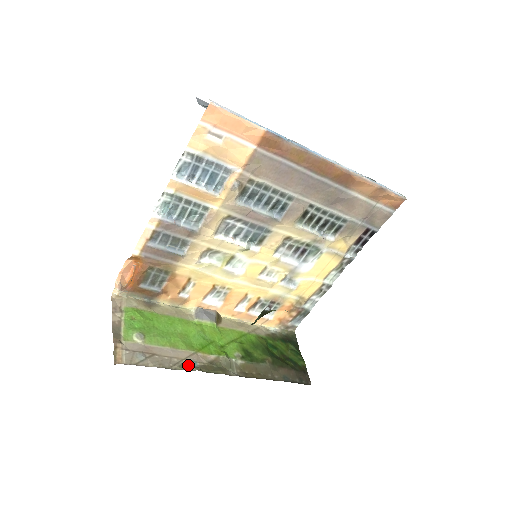
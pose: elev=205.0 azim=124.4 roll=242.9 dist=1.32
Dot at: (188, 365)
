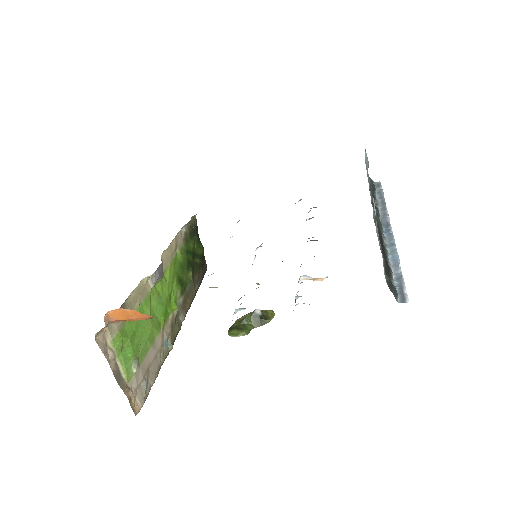
Dot at: (166, 351)
